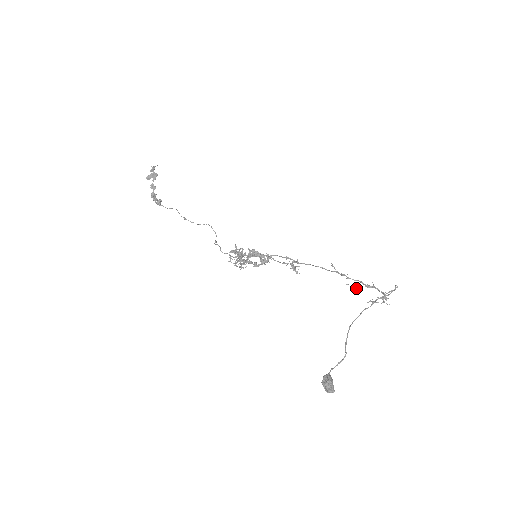
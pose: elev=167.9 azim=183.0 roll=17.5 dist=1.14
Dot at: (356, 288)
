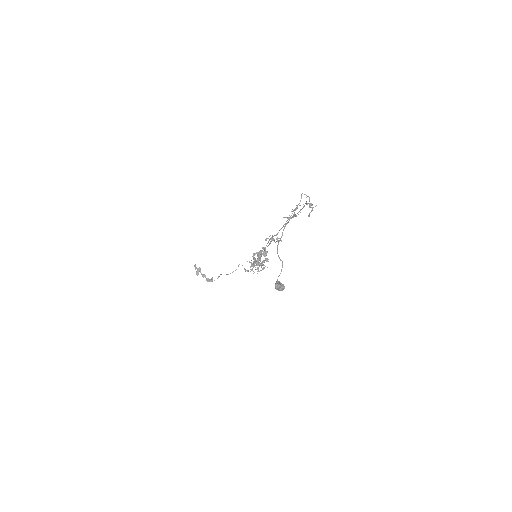
Dot at: occluded
